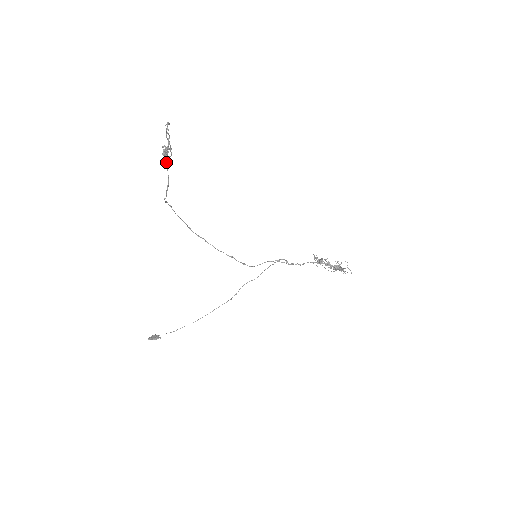
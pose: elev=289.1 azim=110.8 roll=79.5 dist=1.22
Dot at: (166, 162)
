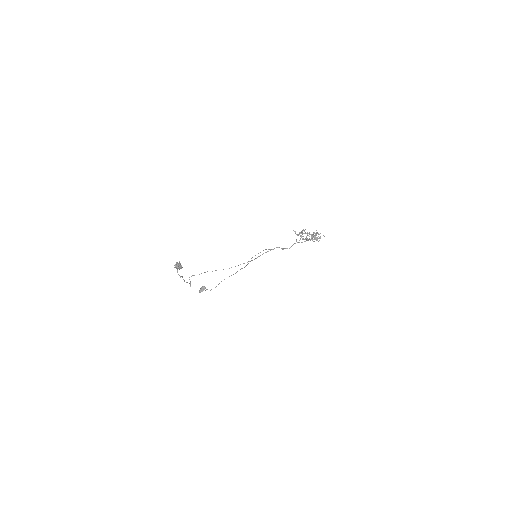
Dot at: occluded
